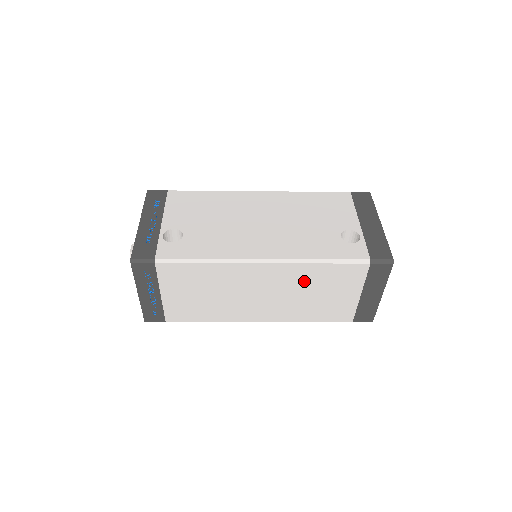
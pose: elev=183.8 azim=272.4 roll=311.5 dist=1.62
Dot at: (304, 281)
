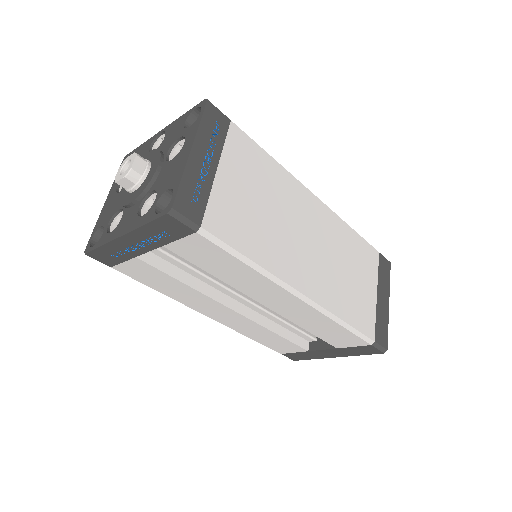
Dot at: (341, 245)
